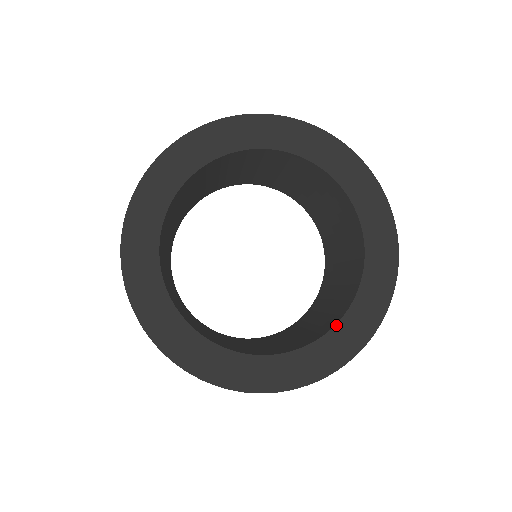
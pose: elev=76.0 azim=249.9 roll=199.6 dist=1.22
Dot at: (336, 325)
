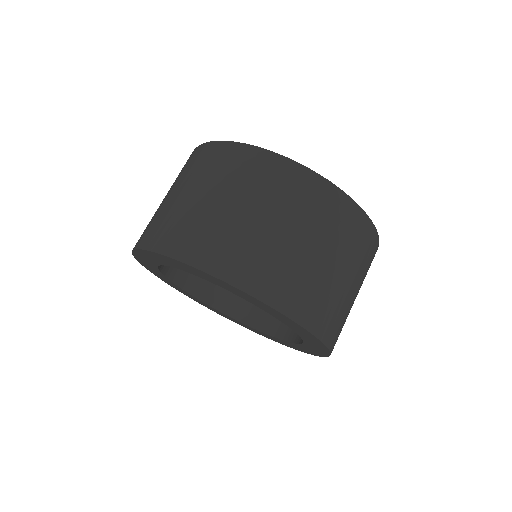
Dot at: (242, 323)
